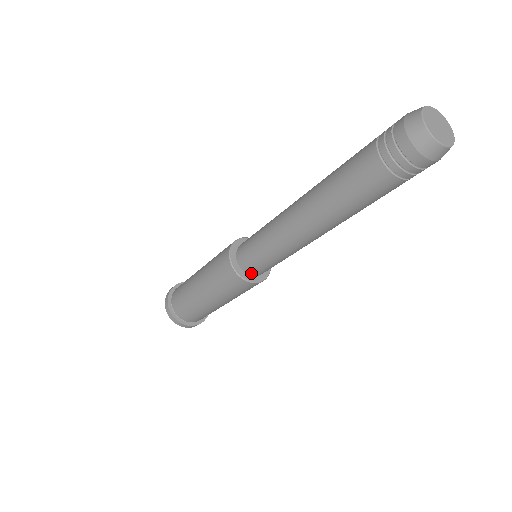
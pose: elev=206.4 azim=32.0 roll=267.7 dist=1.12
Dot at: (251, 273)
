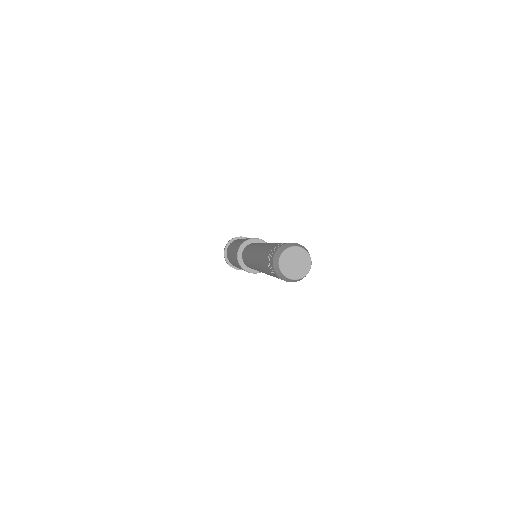
Dot at: occluded
